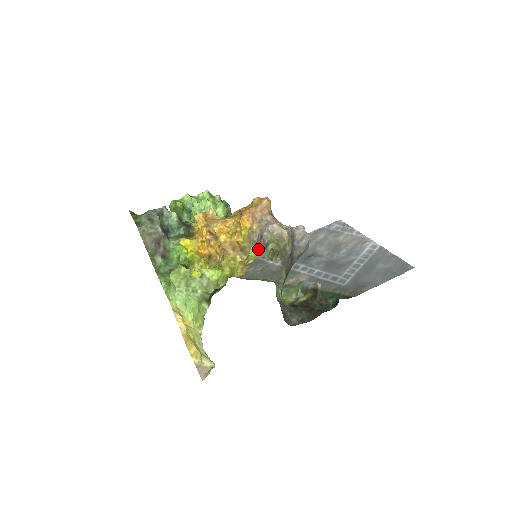
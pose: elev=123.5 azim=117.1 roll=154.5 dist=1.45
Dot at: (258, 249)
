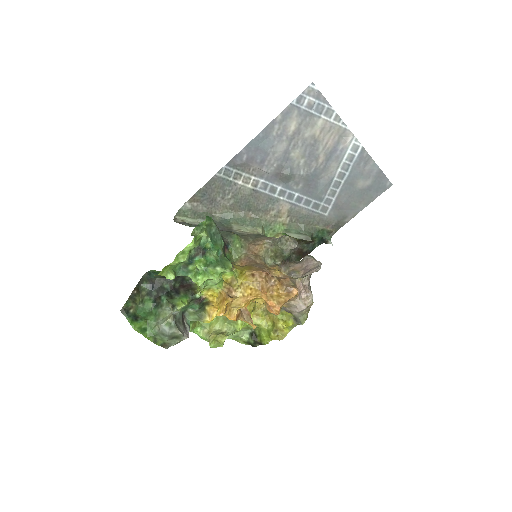
Dot at: (283, 308)
